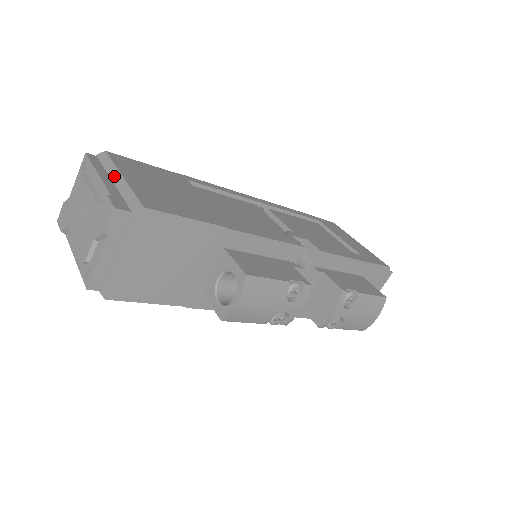
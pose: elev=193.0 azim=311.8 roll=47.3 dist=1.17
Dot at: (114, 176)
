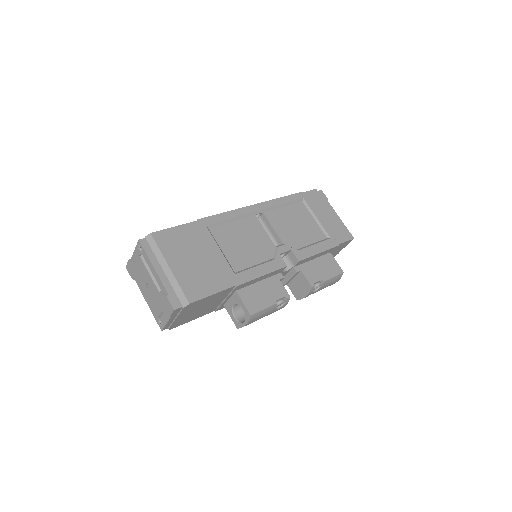
Dot at: (164, 266)
